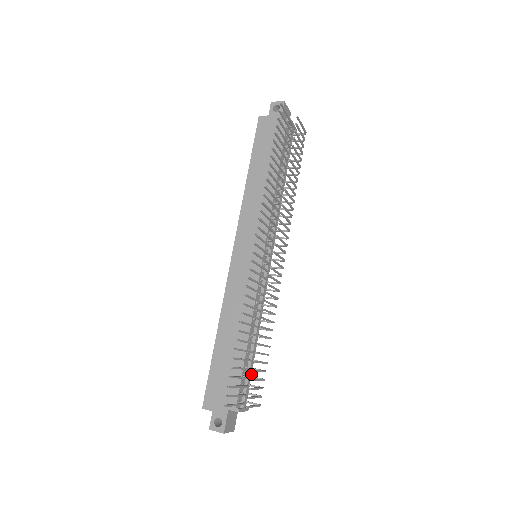
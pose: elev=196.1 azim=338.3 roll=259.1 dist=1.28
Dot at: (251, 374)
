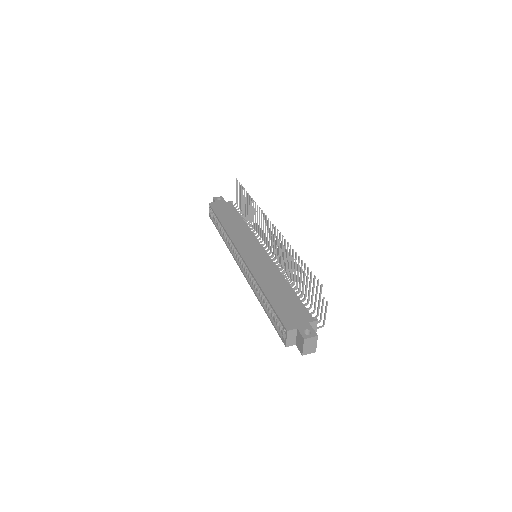
Dot at: occluded
